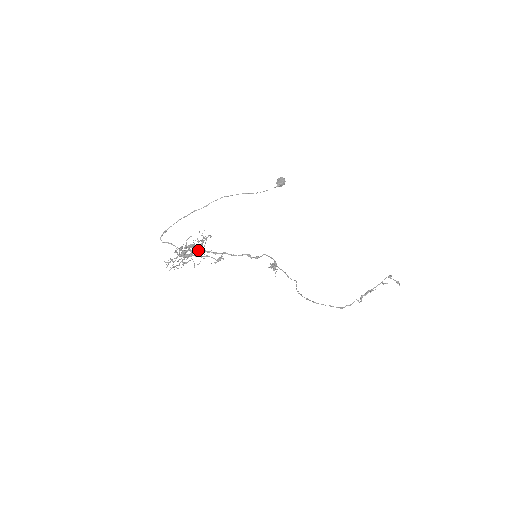
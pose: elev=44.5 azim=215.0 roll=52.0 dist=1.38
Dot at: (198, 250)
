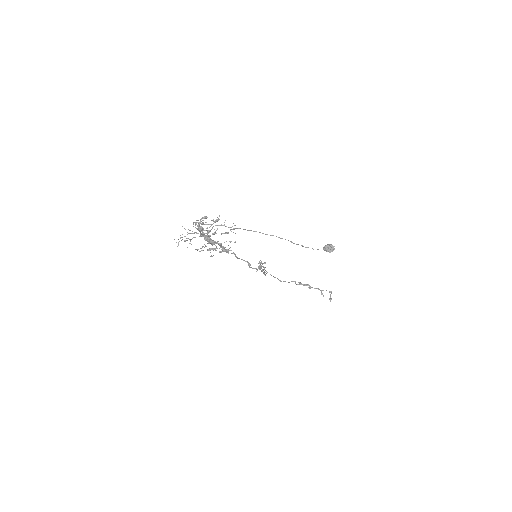
Dot at: (215, 249)
